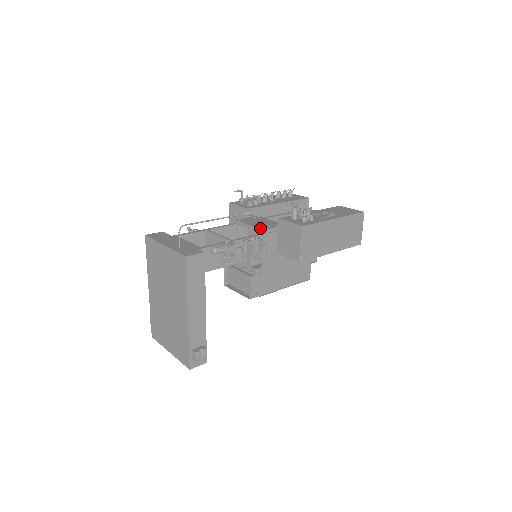
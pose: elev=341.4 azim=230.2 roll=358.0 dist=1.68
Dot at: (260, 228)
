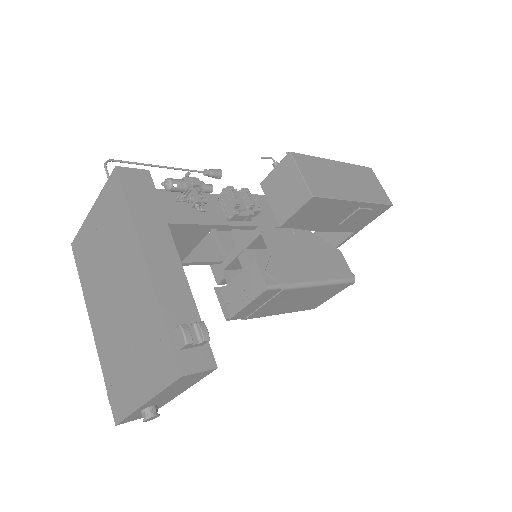
Dot at: occluded
